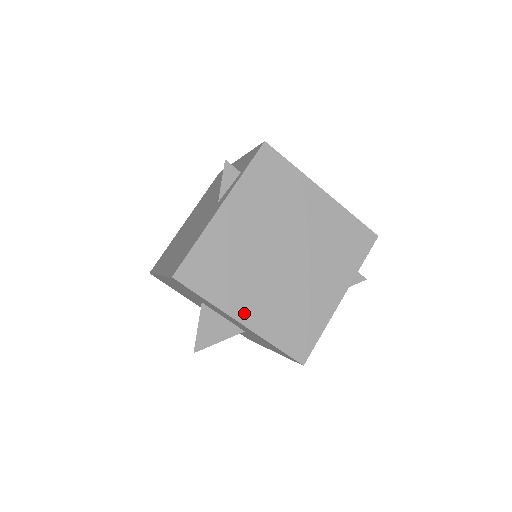
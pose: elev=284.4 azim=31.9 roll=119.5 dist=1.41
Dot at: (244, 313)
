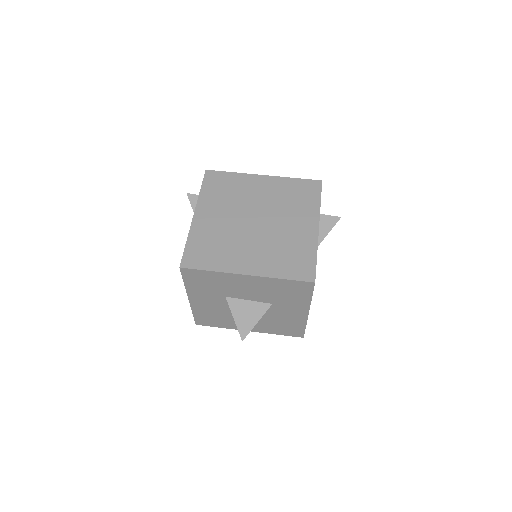
Dot at: (245, 267)
